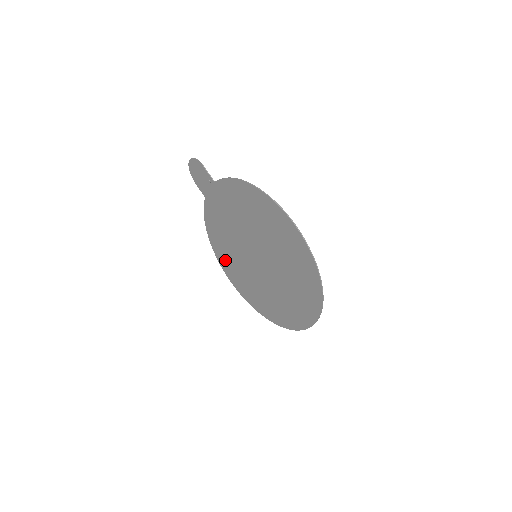
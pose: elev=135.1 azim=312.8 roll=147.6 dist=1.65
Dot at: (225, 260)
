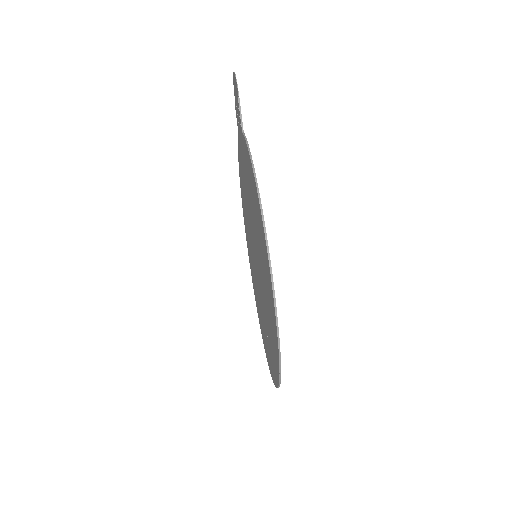
Dot at: occluded
